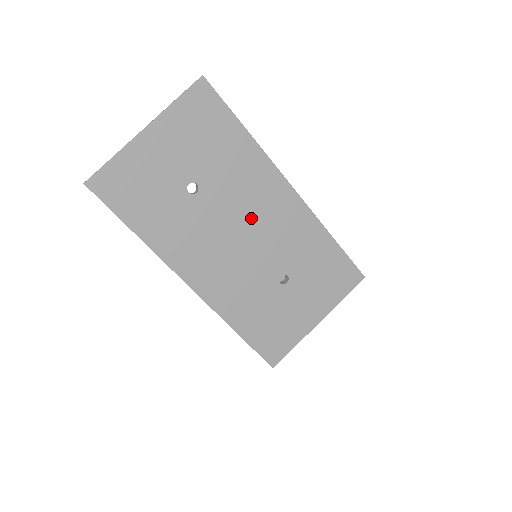
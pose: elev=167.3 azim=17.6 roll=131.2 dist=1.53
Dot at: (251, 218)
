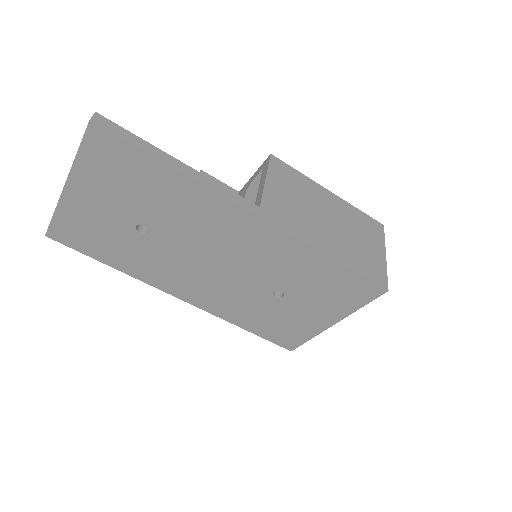
Dot at: (218, 248)
